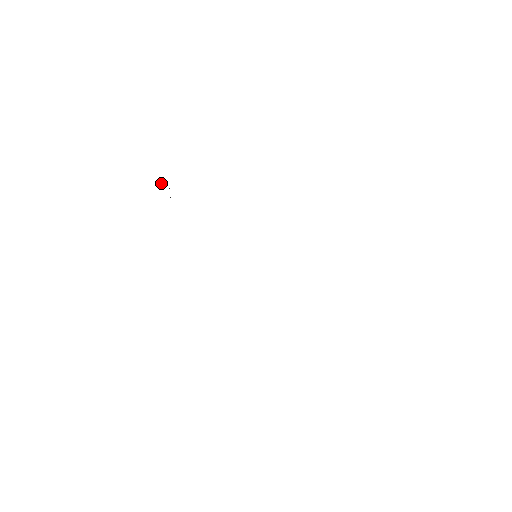
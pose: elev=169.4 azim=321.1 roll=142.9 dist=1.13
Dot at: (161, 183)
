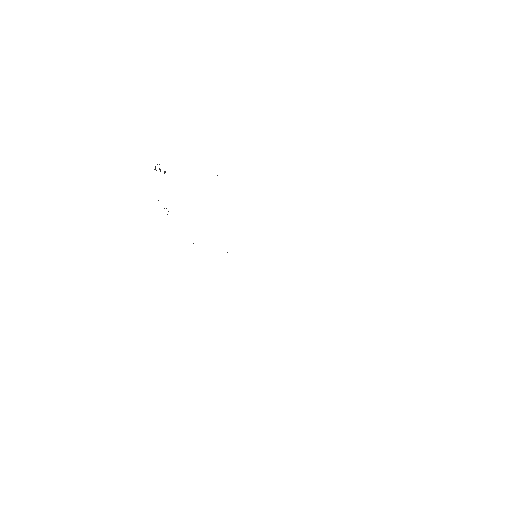
Dot at: (155, 167)
